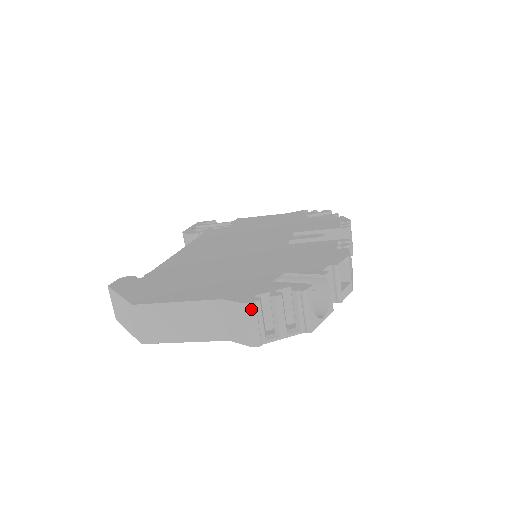
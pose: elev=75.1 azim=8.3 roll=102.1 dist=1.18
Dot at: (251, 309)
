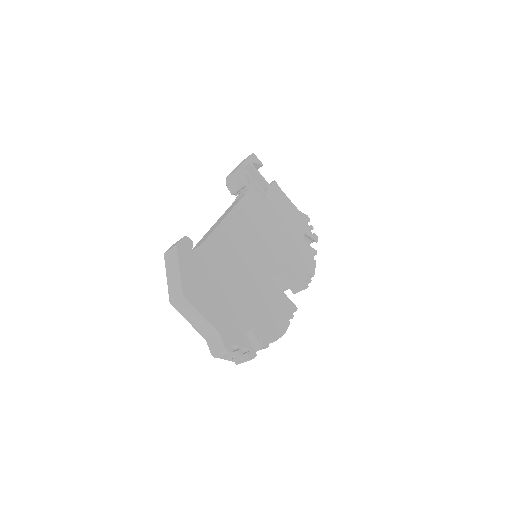
Dot at: (226, 352)
